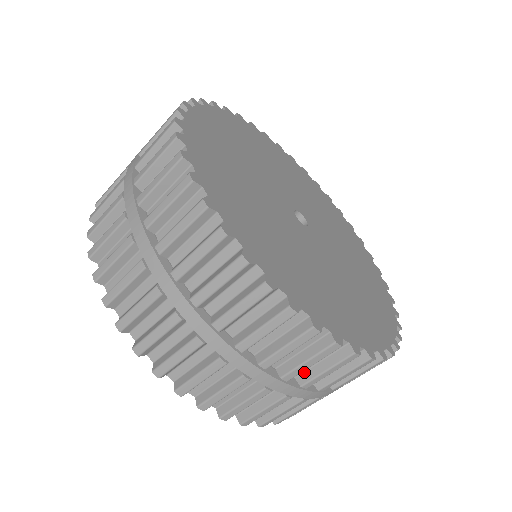
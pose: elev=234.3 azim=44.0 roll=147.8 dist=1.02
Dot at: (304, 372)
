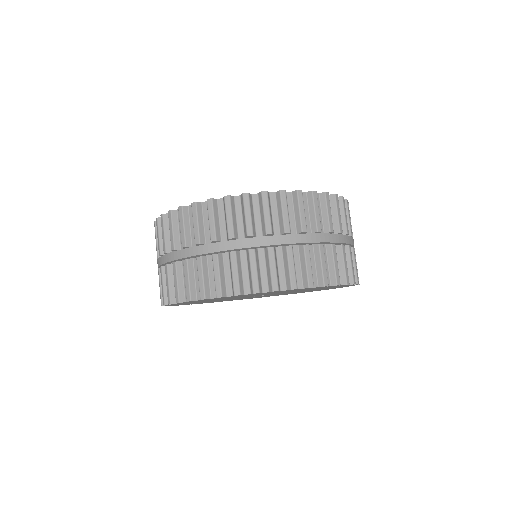
Dot at: occluded
